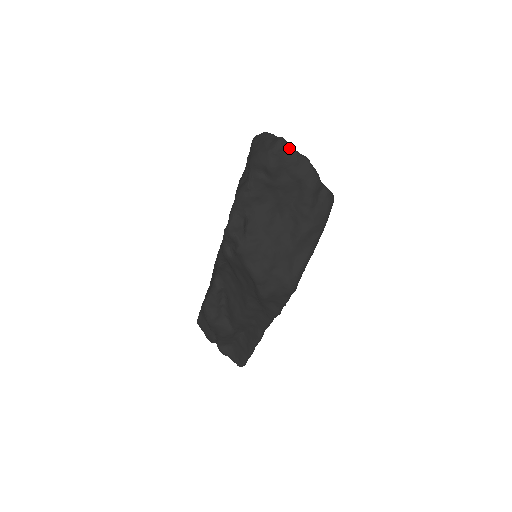
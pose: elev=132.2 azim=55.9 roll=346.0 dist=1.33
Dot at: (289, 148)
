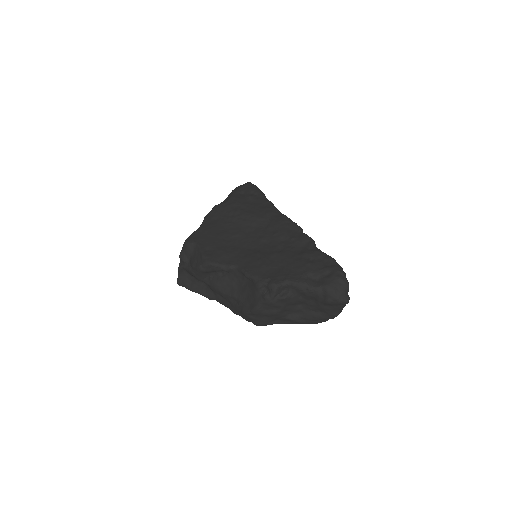
Dot at: (345, 305)
